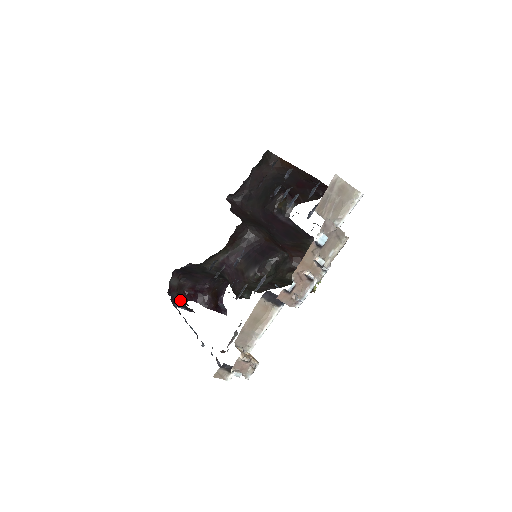
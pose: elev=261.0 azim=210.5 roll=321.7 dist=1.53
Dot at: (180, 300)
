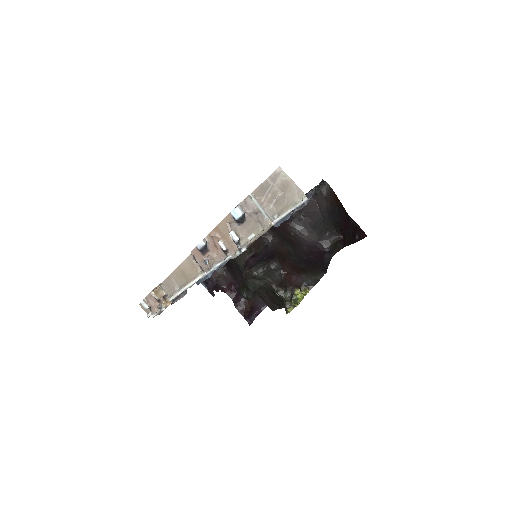
Dot at: (214, 285)
